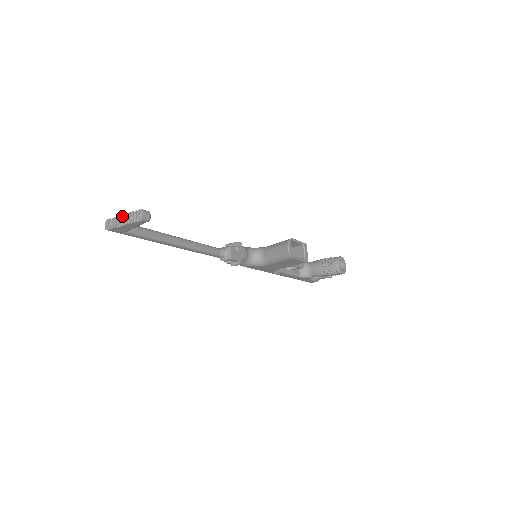
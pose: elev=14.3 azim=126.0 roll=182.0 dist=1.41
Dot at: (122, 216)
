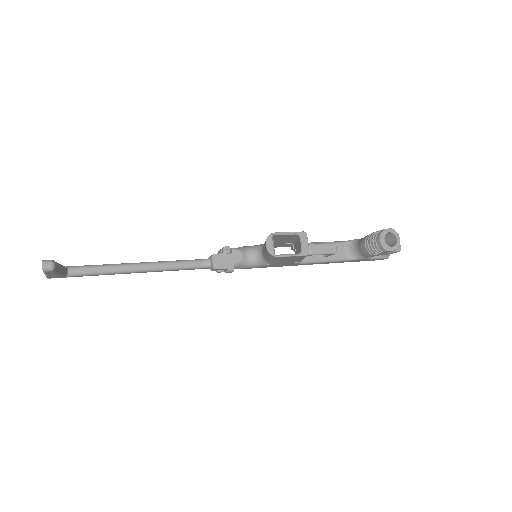
Dot at: occluded
